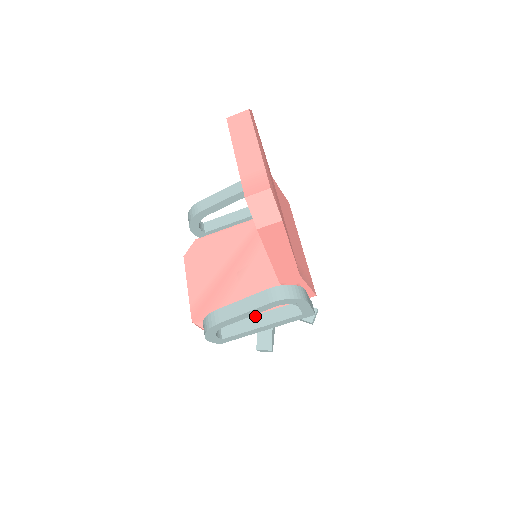
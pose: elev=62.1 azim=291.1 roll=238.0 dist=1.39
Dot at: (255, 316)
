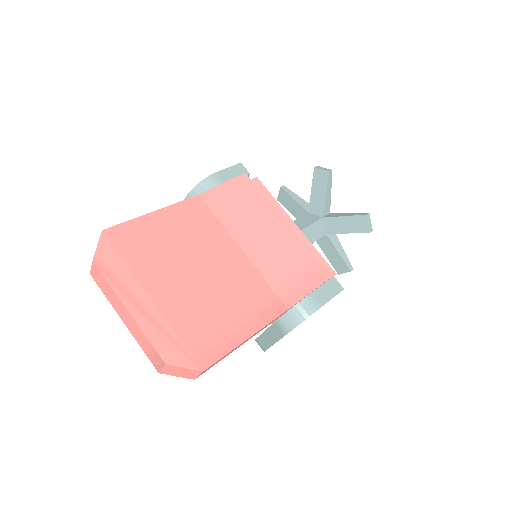
Dot at: occluded
